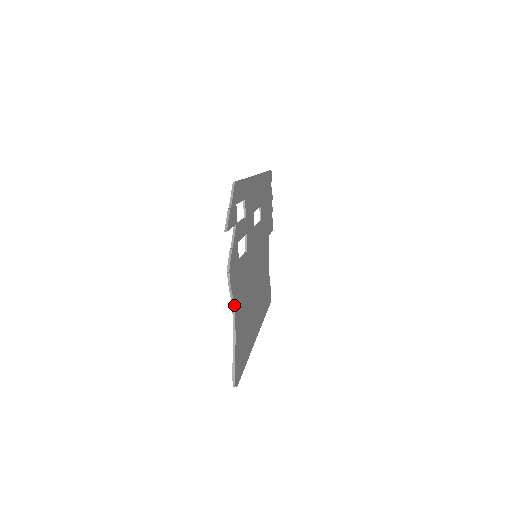
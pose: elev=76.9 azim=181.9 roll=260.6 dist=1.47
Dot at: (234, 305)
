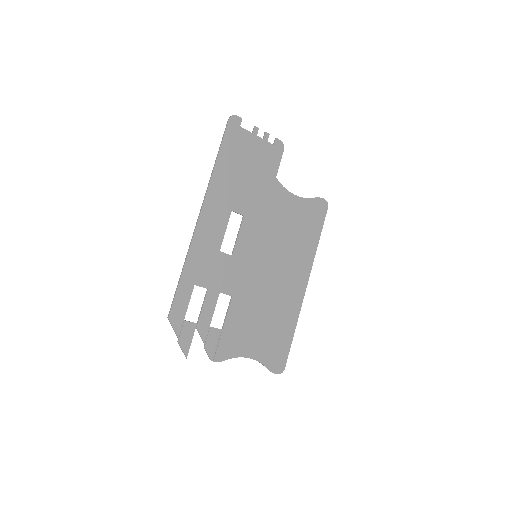
Dot at: (238, 356)
